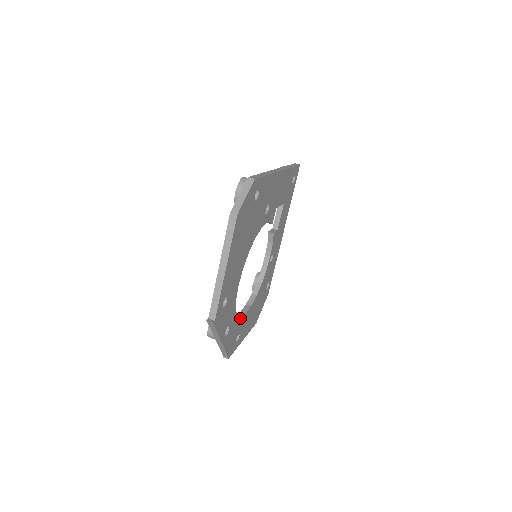
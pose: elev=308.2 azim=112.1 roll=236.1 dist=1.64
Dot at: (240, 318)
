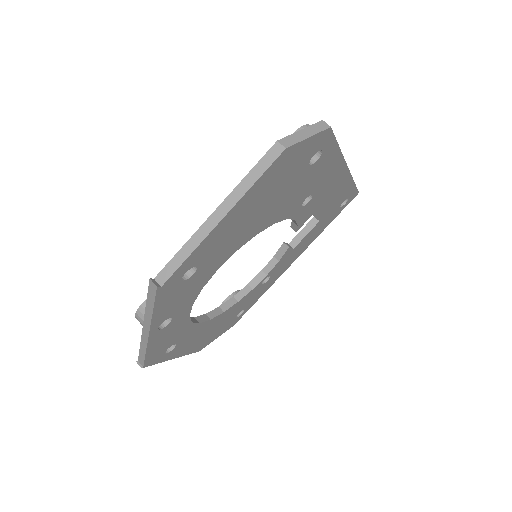
Dot at: (190, 322)
